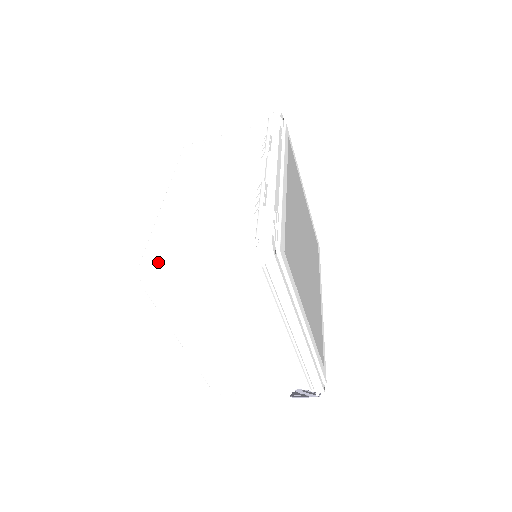
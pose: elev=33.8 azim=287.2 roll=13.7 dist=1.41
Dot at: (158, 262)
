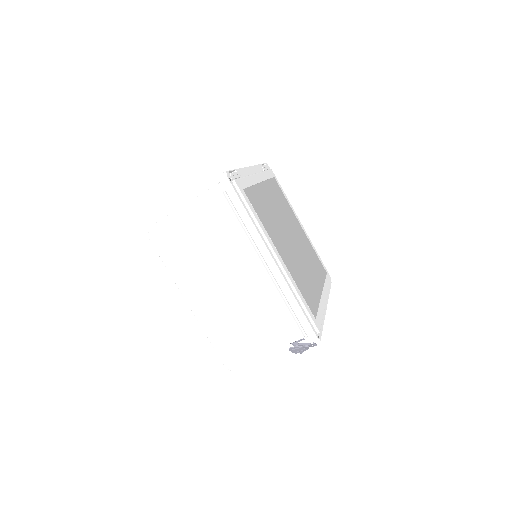
Dot at: (160, 220)
